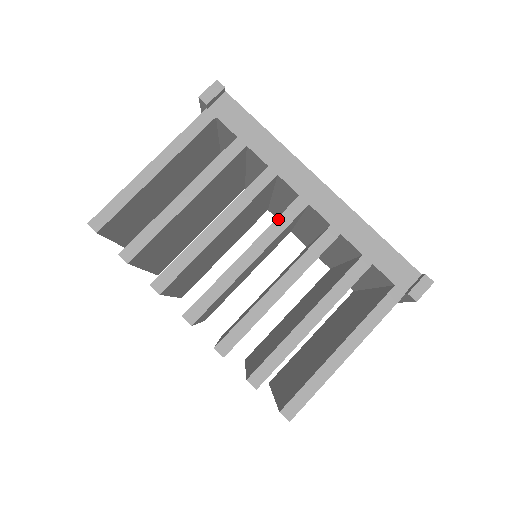
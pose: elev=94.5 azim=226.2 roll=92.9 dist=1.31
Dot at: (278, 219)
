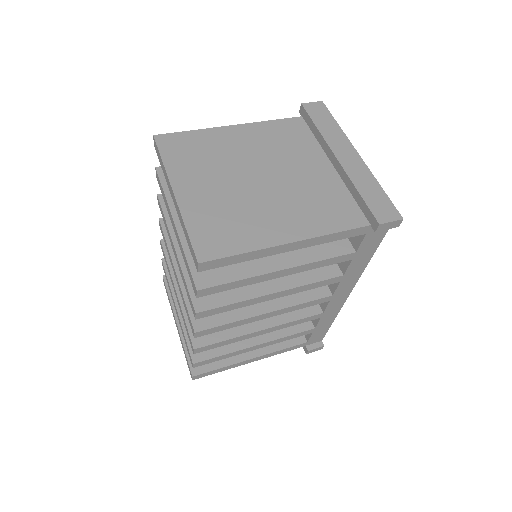
Dot at: (308, 303)
